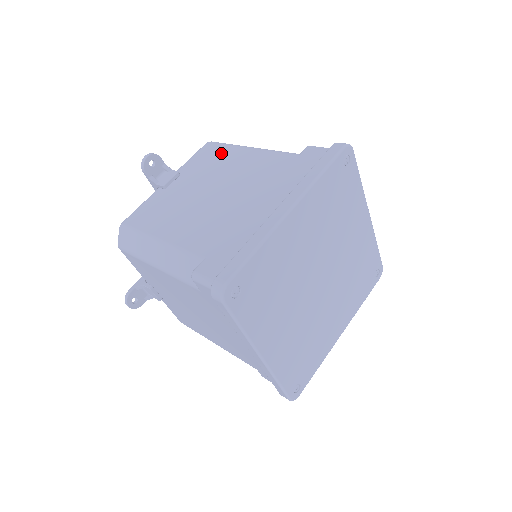
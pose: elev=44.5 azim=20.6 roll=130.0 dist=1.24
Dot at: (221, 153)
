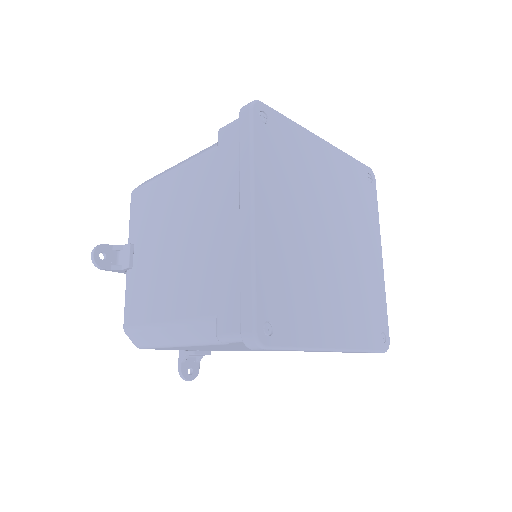
Dot at: (150, 196)
